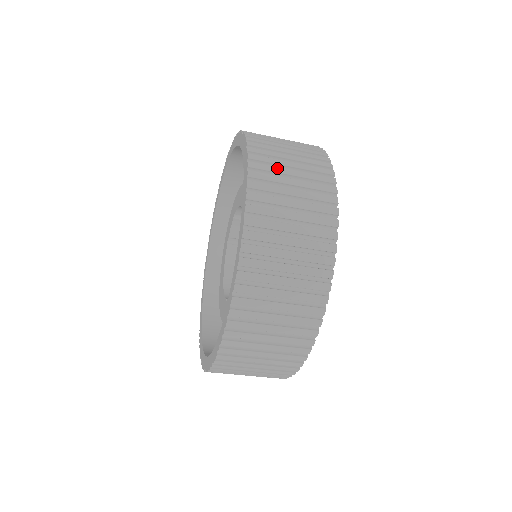
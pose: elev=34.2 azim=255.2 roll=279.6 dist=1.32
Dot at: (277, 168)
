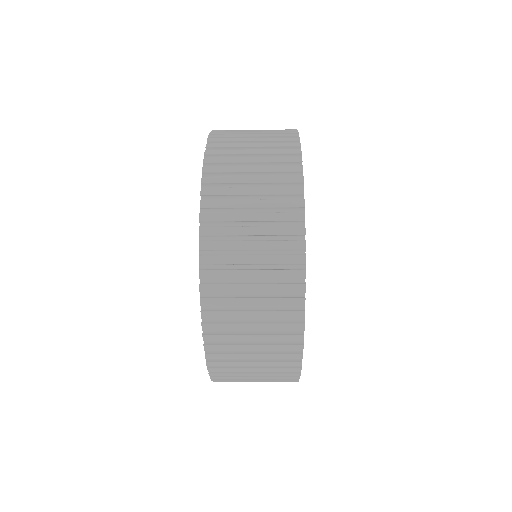
Dot at: (233, 272)
